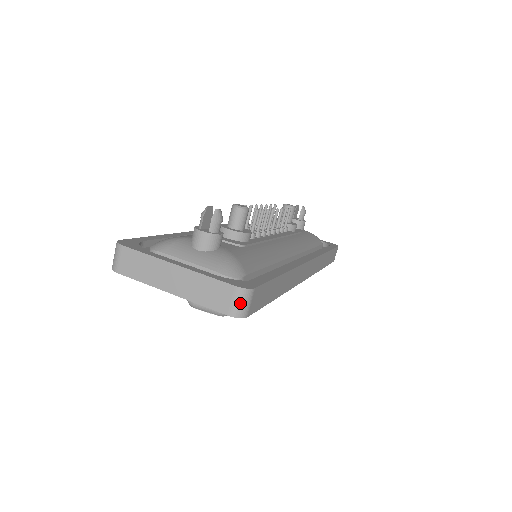
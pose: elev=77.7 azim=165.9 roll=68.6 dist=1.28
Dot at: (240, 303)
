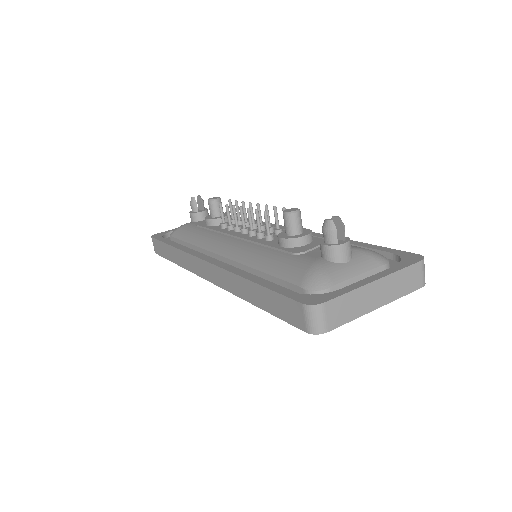
Dot at: occluded
